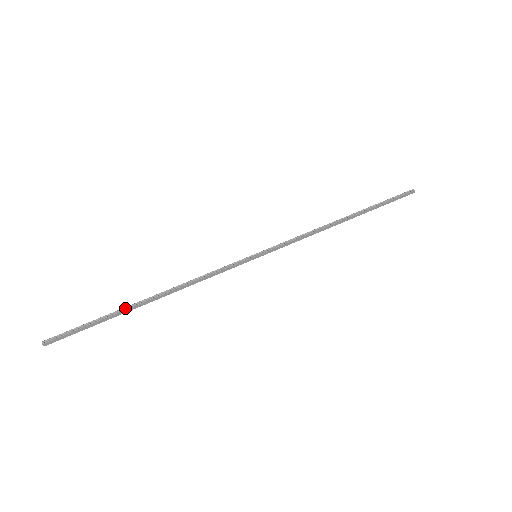
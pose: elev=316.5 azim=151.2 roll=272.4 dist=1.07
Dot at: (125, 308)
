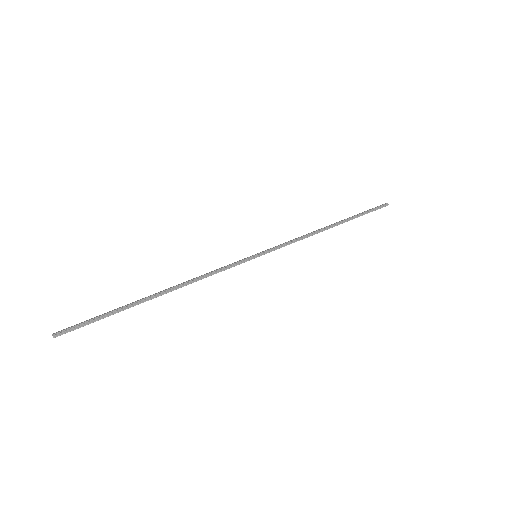
Dot at: (136, 303)
